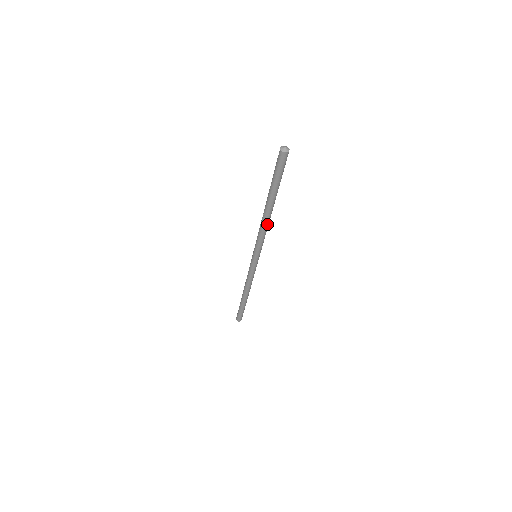
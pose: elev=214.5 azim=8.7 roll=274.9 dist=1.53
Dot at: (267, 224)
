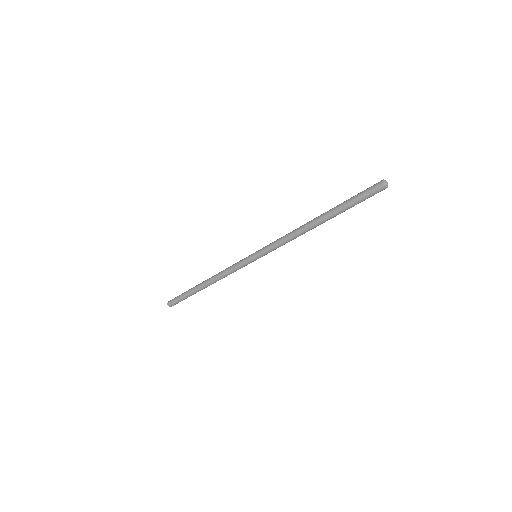
Dot at: (302, 234)
